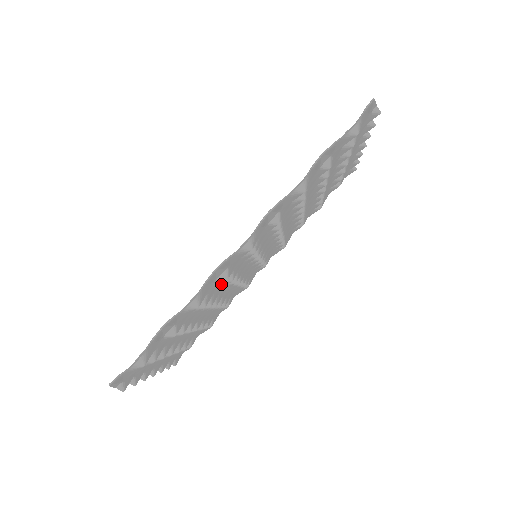
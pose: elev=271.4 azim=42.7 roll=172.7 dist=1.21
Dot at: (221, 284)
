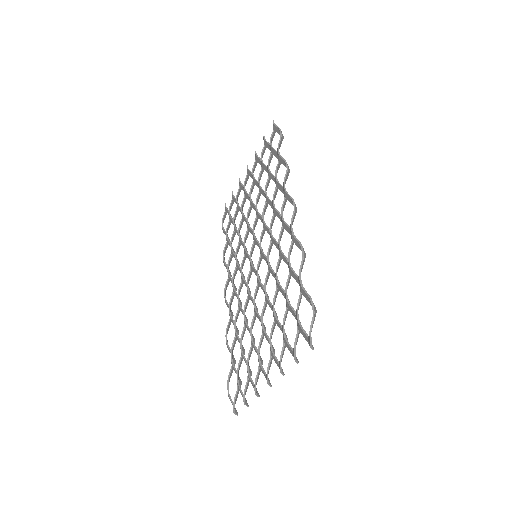
Dot at: (280, 258)
